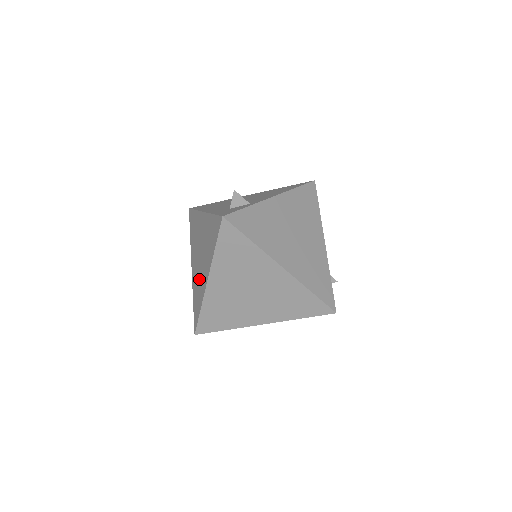
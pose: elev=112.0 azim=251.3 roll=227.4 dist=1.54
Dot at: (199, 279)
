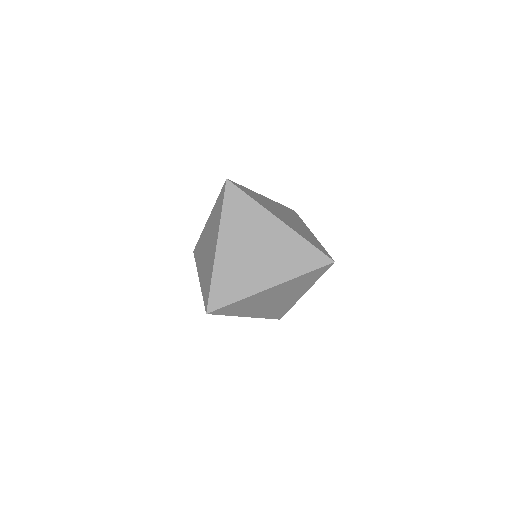
Dot at: (208, 264)
